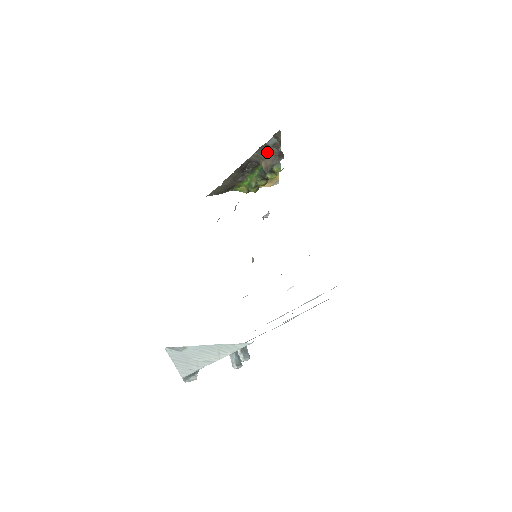
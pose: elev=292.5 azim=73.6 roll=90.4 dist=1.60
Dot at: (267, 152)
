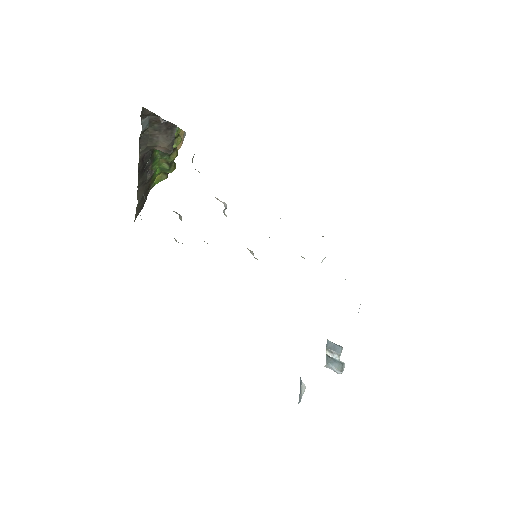
Dot at: (151, 137)
